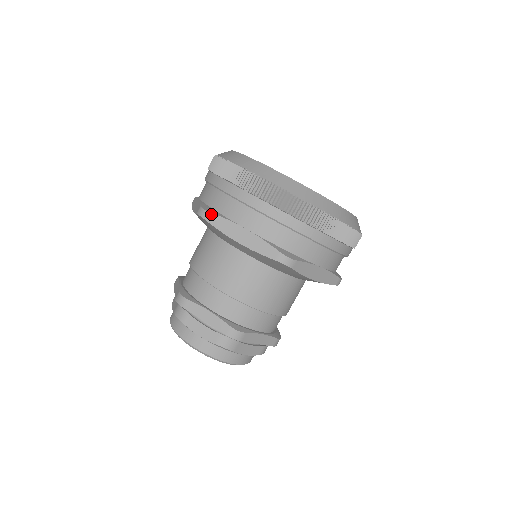
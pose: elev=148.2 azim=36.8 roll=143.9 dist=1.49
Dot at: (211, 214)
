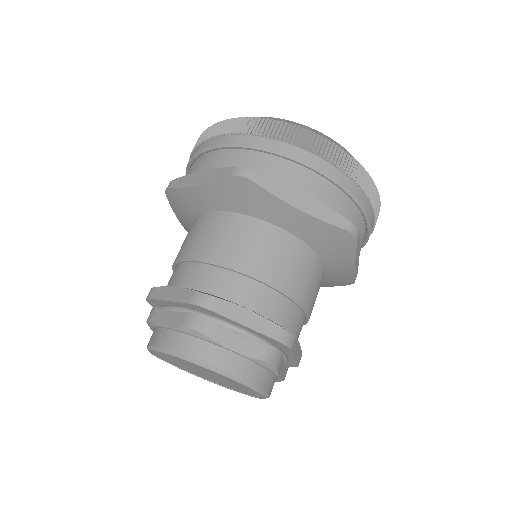
Dot at: (258, 173)
